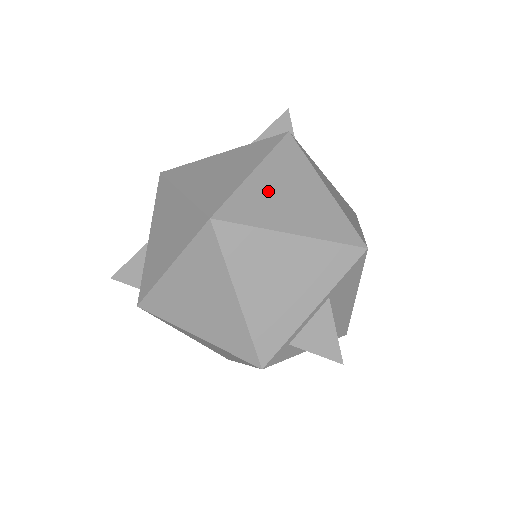
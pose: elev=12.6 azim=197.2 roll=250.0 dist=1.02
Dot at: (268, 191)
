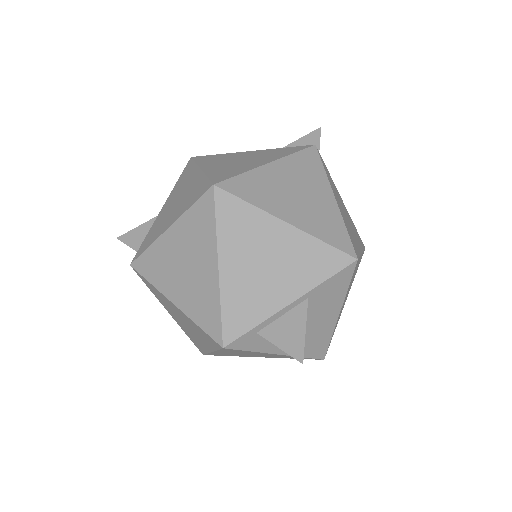
Dot at: (277, 182)
